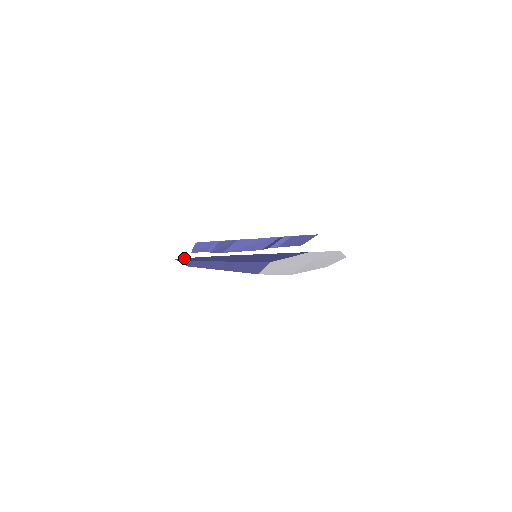
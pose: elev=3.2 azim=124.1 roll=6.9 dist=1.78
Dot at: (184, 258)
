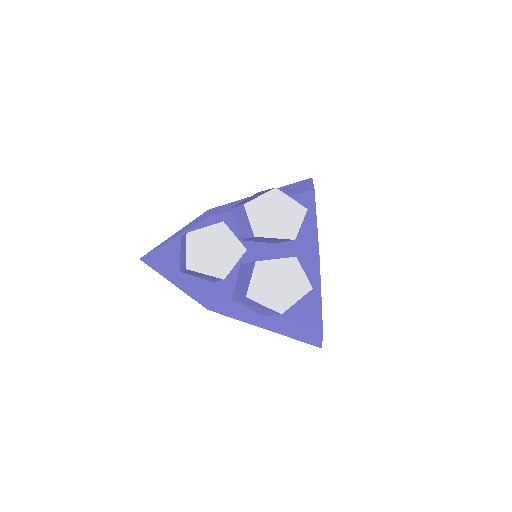
Dot at: (159, 263)
